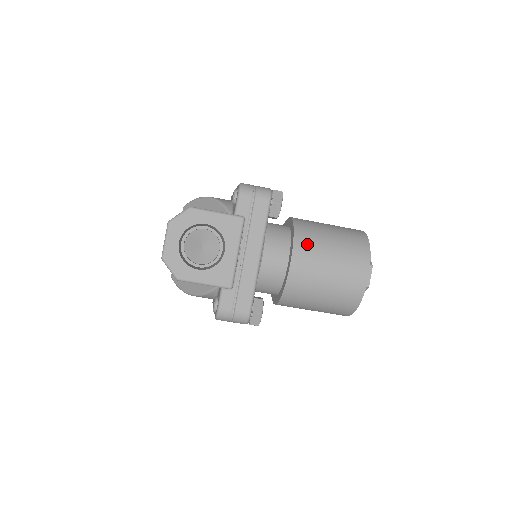
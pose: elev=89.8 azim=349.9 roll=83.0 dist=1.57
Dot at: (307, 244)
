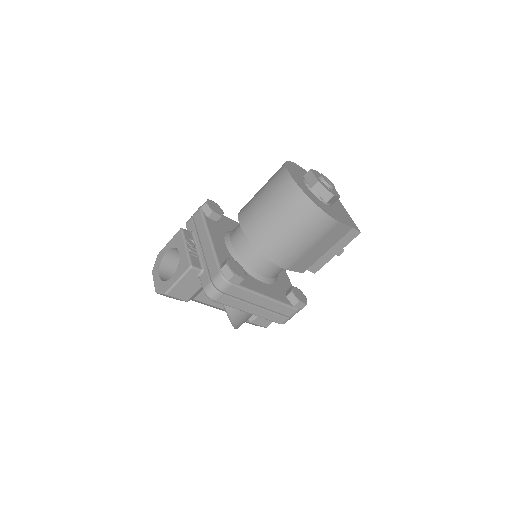
Dot at: (246, 206)
